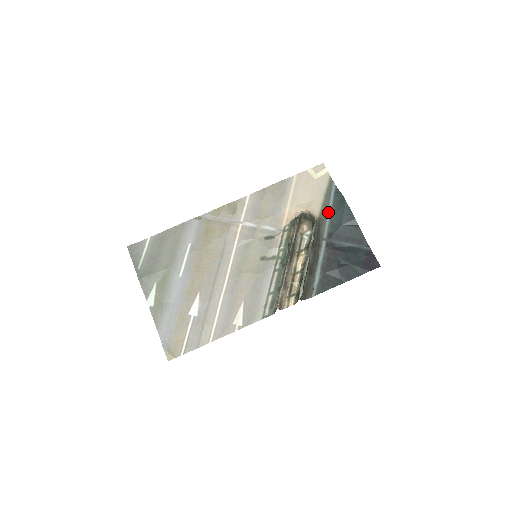
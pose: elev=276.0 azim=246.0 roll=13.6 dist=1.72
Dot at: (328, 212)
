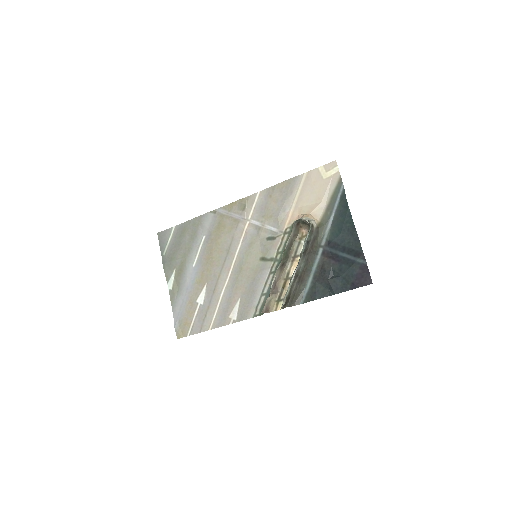
Dot at: (331, 217)
